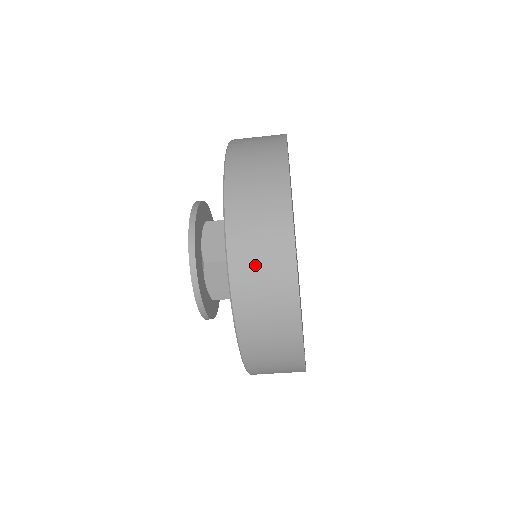
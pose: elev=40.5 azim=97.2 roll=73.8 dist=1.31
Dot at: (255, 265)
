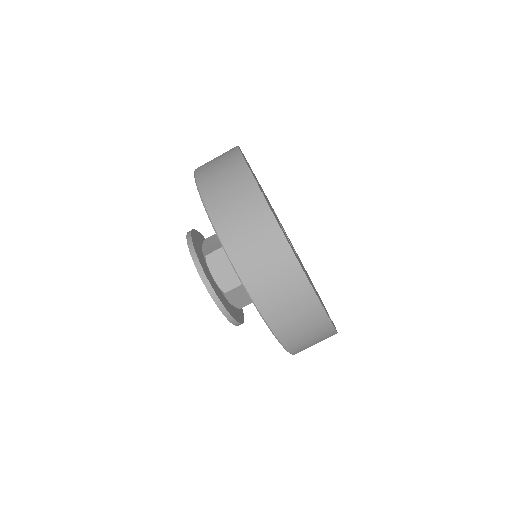
Dot at: occluded
